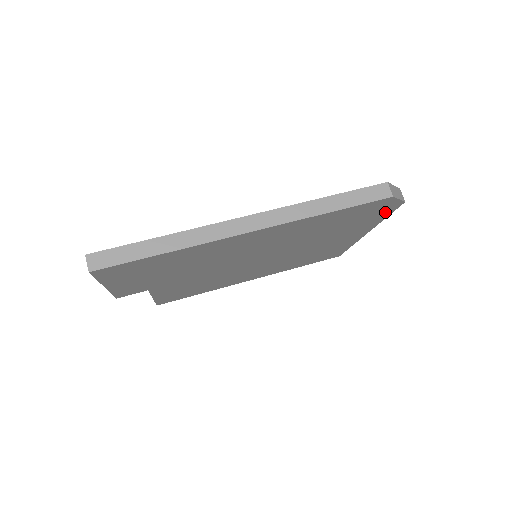
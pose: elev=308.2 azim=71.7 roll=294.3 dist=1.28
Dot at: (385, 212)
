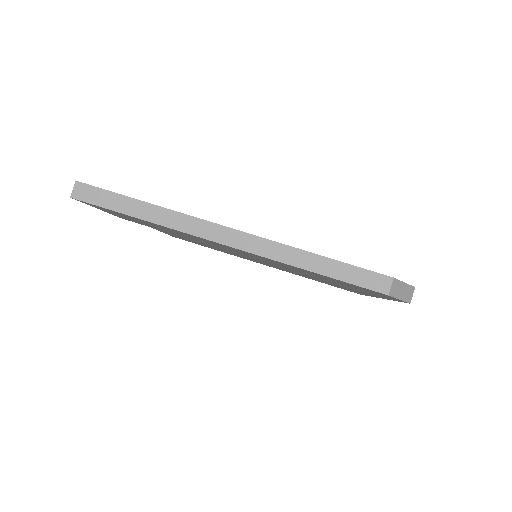
Dot at: (390, 298)
